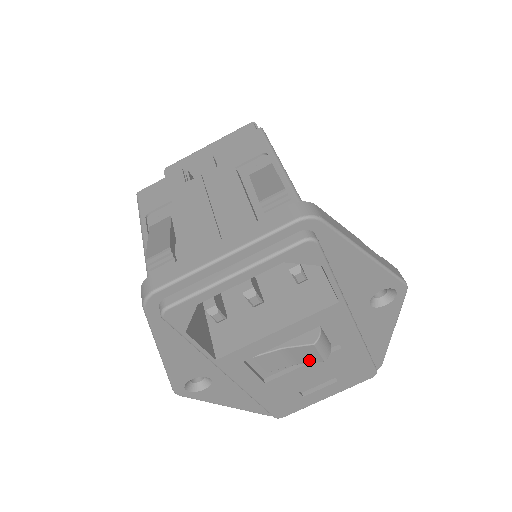
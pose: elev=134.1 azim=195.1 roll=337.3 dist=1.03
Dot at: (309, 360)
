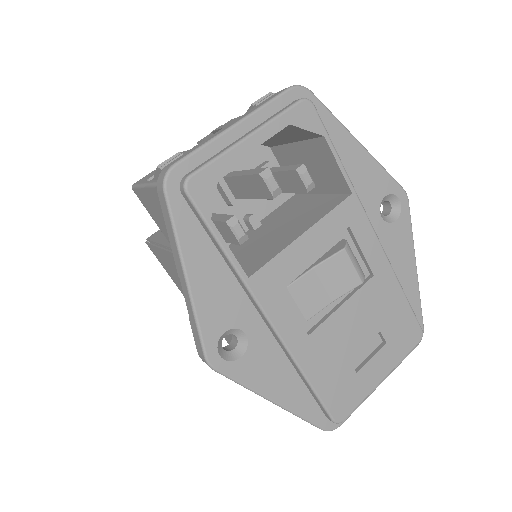
Dot at: (346, 286)
